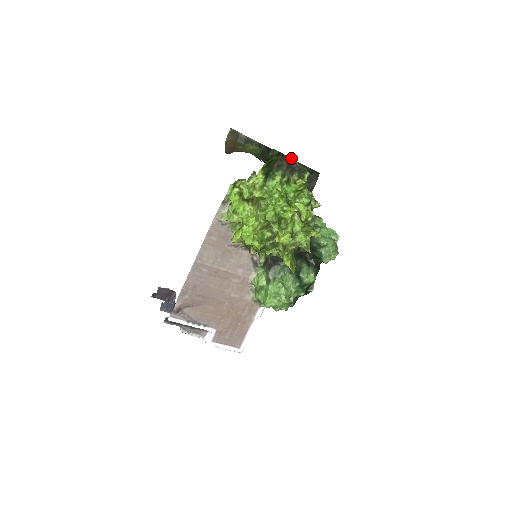
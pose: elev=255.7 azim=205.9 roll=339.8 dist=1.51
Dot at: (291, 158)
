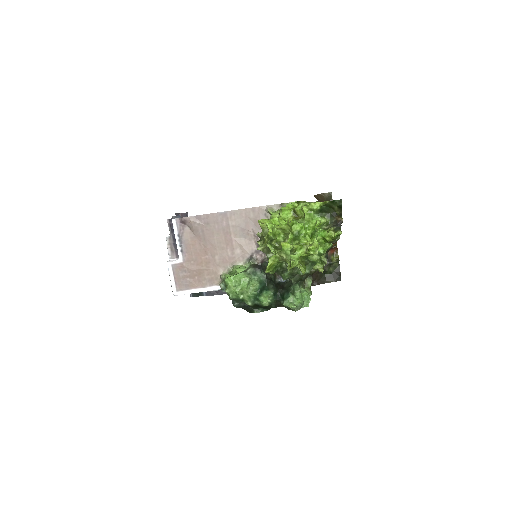
Dot at: occluded
